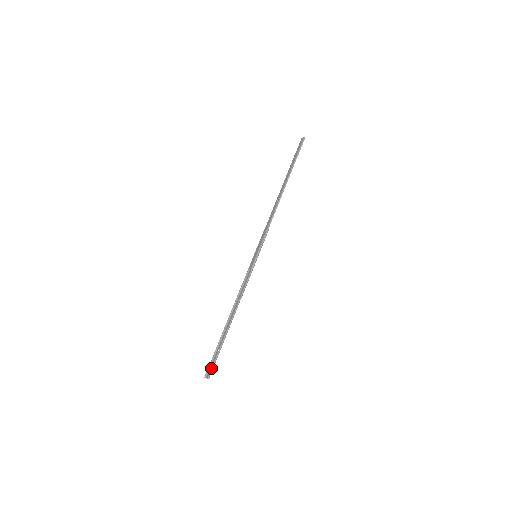
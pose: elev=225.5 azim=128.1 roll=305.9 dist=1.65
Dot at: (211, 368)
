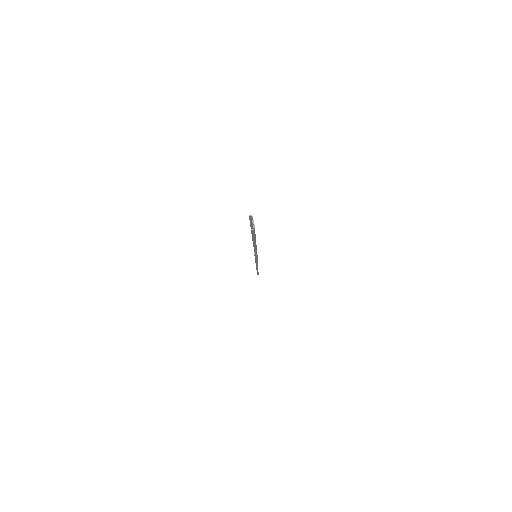
Dot at: occluded
